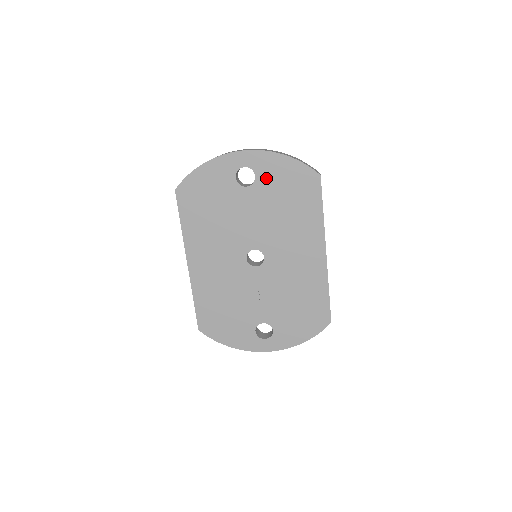
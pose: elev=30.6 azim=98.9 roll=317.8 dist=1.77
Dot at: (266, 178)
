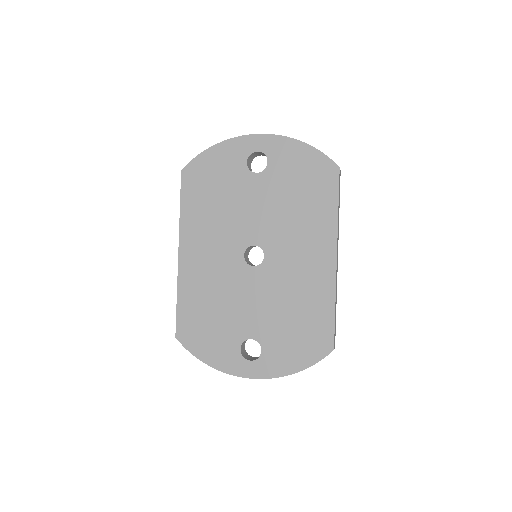
Dot at: (279, 165)
